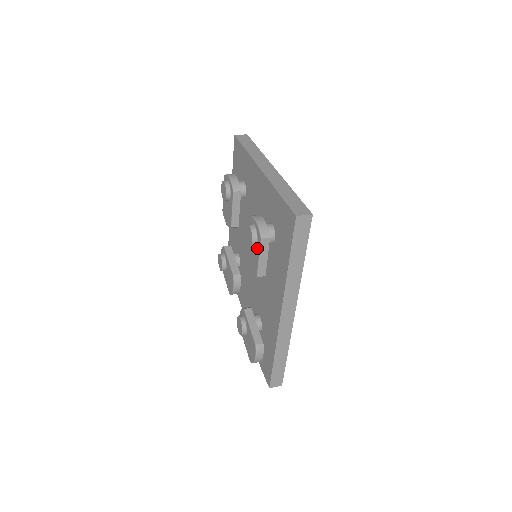
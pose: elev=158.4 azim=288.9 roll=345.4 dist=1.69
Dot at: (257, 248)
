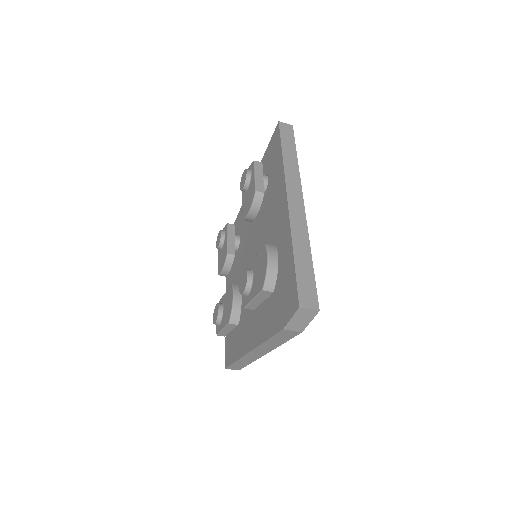
Dot at: (252, 175)
